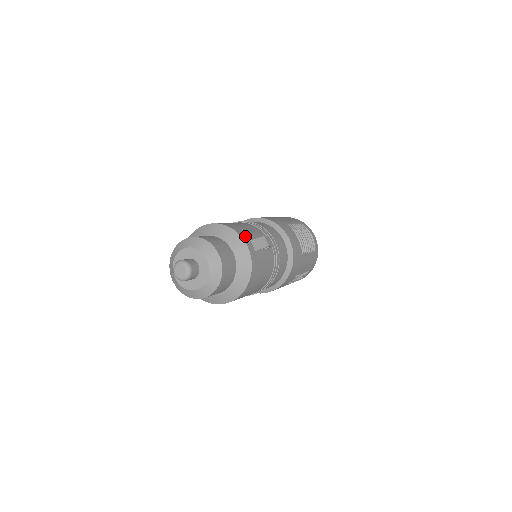
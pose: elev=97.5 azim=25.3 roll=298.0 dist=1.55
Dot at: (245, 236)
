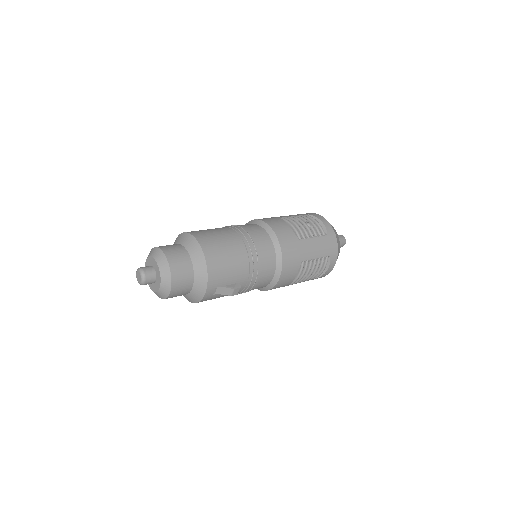
Dot at: (214, 284)
